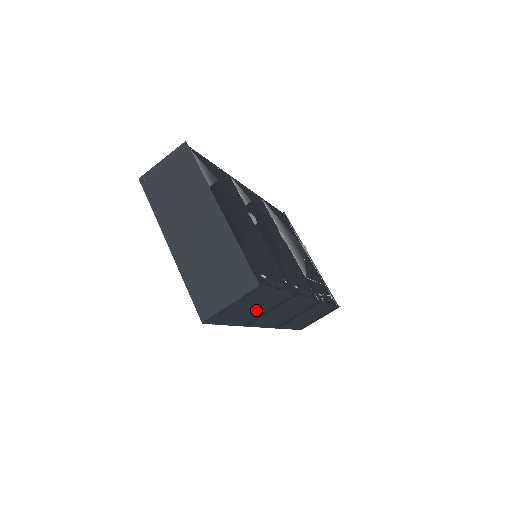
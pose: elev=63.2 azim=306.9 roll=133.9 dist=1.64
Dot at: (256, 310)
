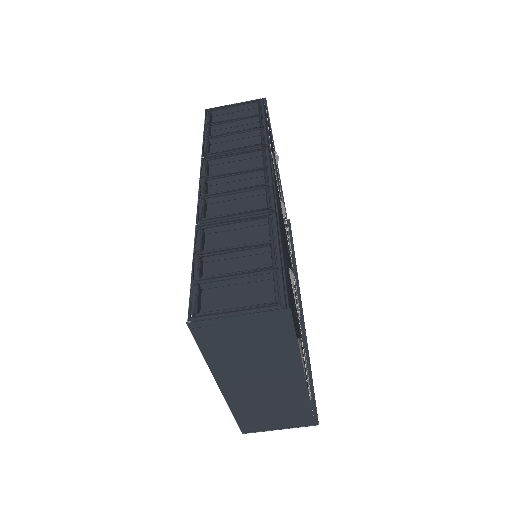
Dot at: occluded
